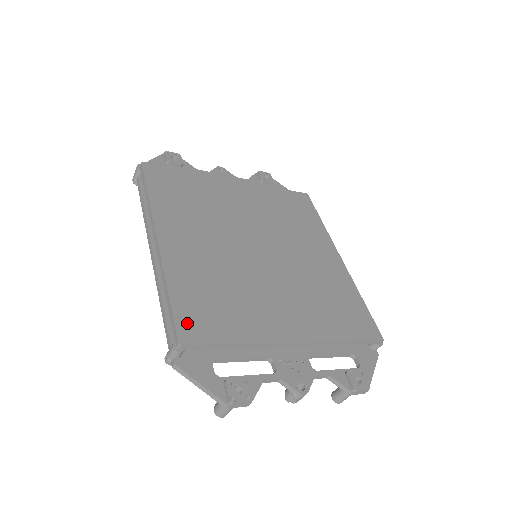
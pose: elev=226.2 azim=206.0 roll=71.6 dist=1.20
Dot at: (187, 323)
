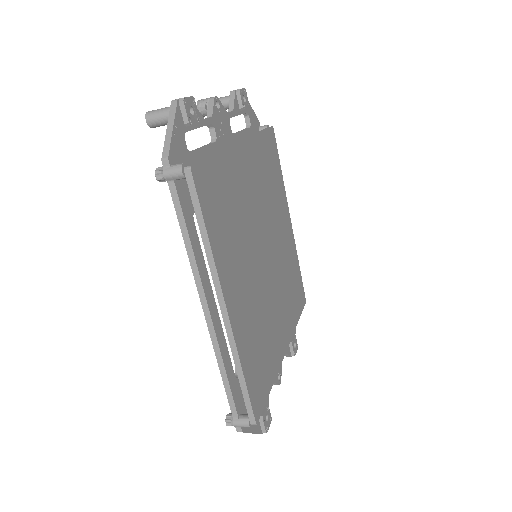
Dot at: (255, 398)
